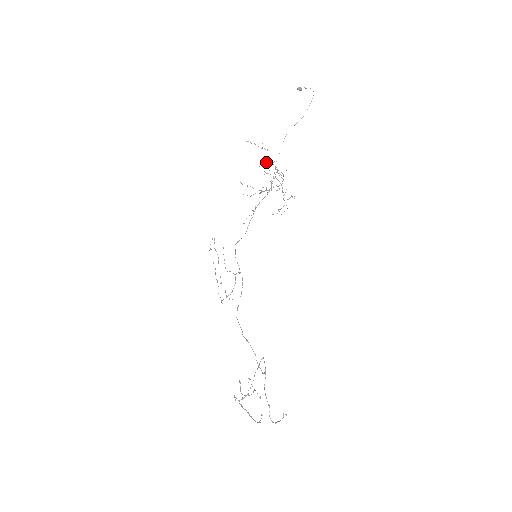
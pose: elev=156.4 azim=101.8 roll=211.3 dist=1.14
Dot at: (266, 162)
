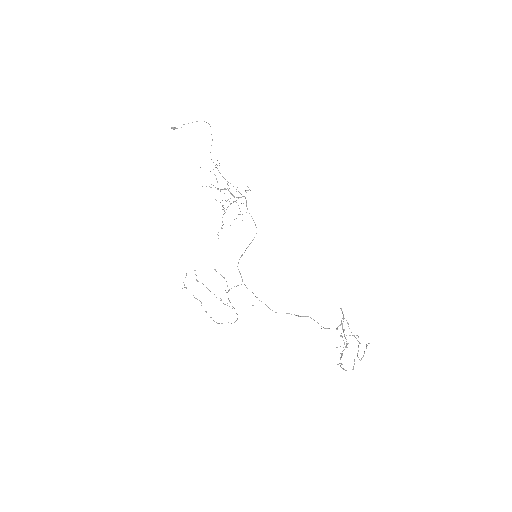
Dot at: occluded
